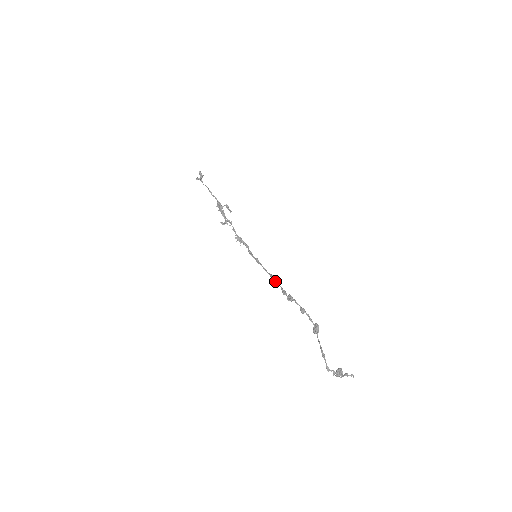
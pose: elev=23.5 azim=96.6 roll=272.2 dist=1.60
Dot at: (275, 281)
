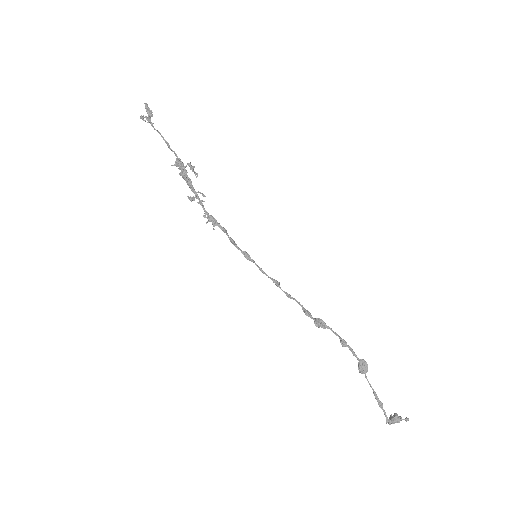
Dot at: (287, 293)
